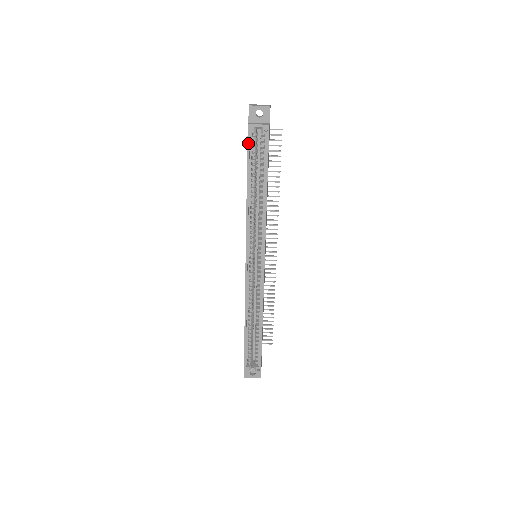
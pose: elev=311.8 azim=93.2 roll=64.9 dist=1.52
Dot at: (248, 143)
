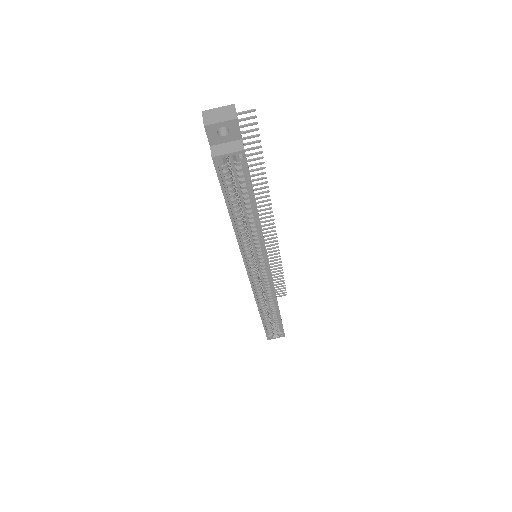
Dot at: (219, 177)
